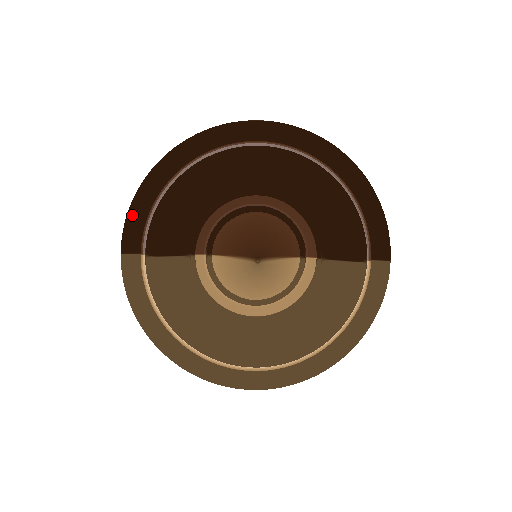
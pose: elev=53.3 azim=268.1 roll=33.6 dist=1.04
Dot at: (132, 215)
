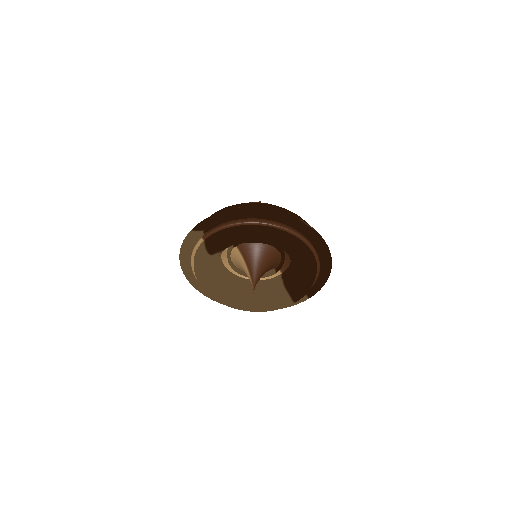
Dot at: (211, 220)
